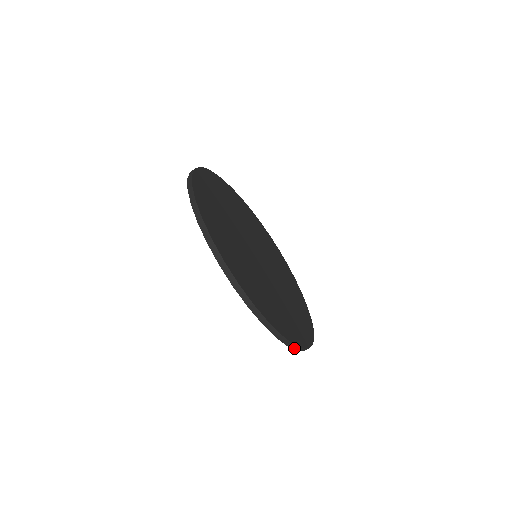
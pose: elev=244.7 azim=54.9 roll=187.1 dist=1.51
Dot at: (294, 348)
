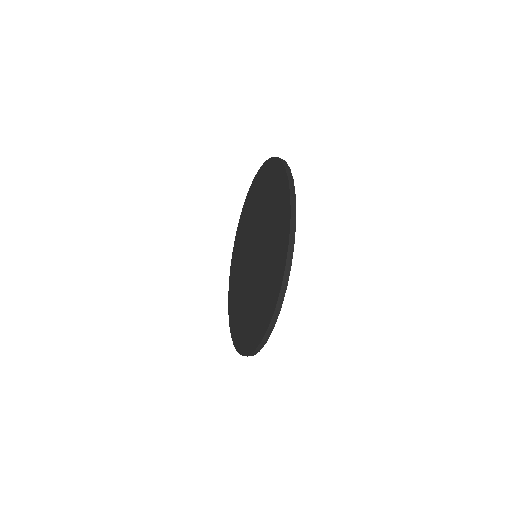
Dot at: (233, 340)
